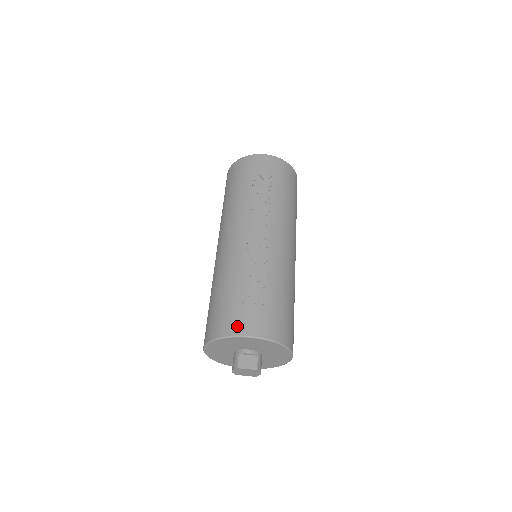
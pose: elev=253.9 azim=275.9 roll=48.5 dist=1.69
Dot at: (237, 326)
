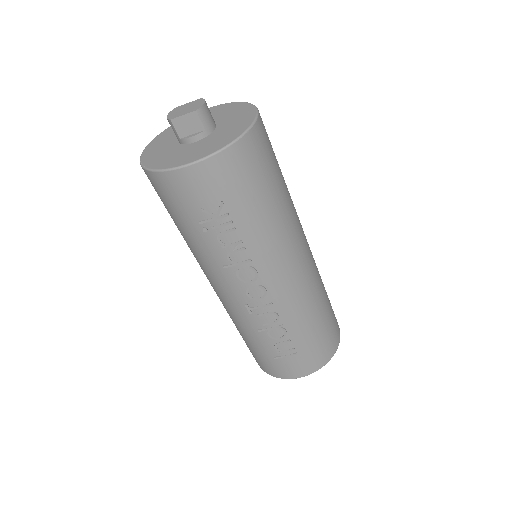
Dot at: (280, 373)
